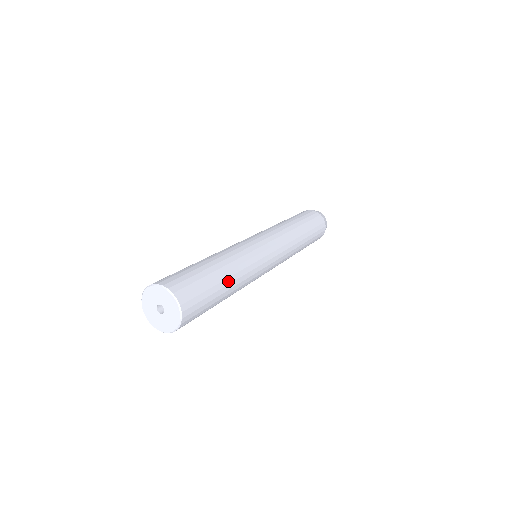
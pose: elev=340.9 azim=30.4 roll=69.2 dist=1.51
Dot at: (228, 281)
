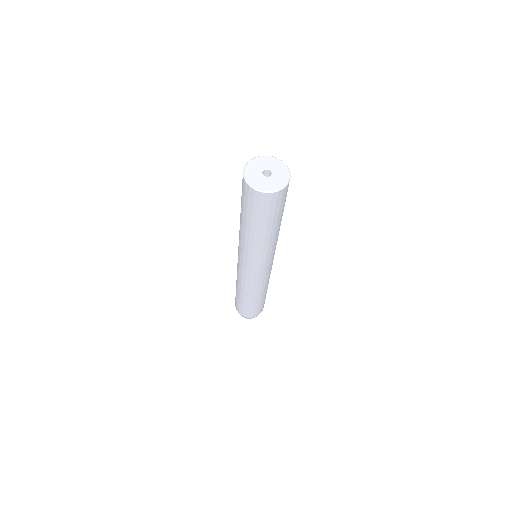
Dot at: occluded
